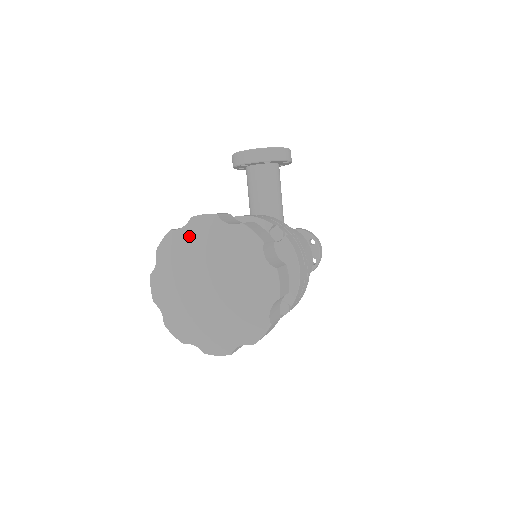
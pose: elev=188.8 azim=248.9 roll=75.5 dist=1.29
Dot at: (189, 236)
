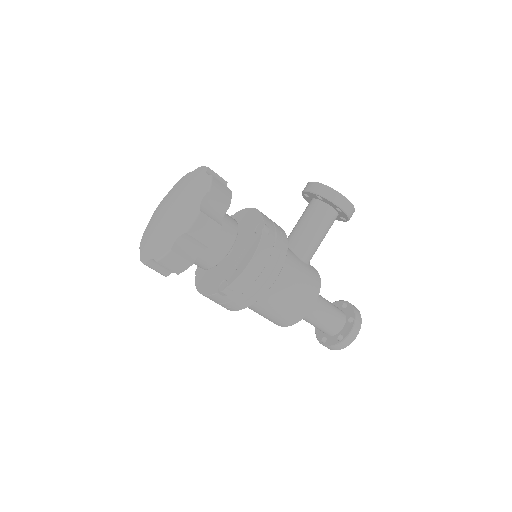
Dot at: (189, 177)
